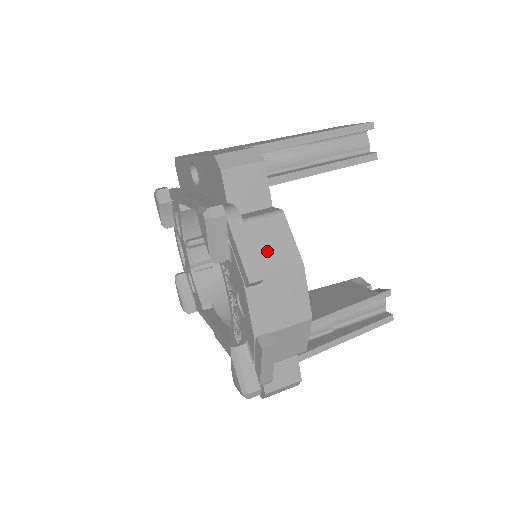
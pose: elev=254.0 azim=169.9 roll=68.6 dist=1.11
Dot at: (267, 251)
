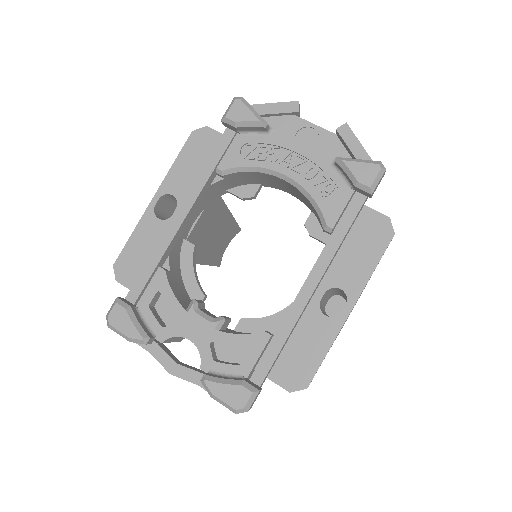
Dot at: occluded
